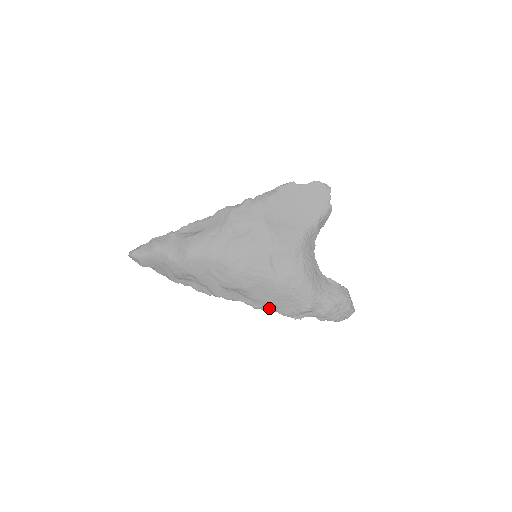
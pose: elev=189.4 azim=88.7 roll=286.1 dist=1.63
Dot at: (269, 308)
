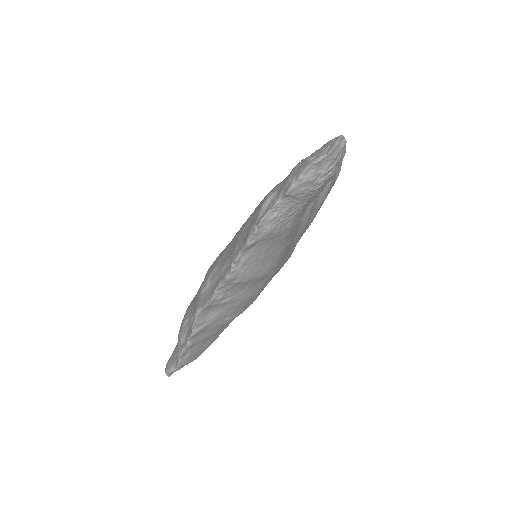
Dot at: (234, 257)
